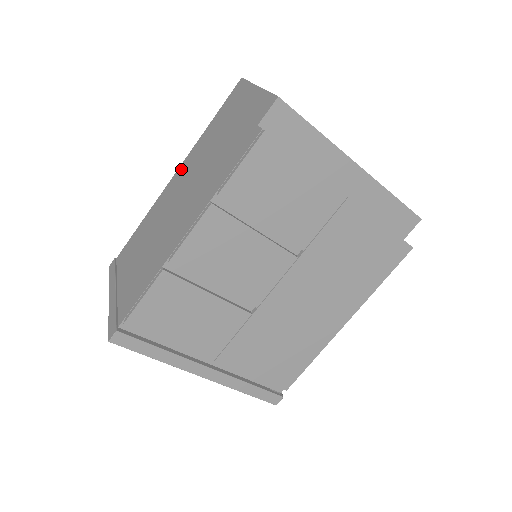
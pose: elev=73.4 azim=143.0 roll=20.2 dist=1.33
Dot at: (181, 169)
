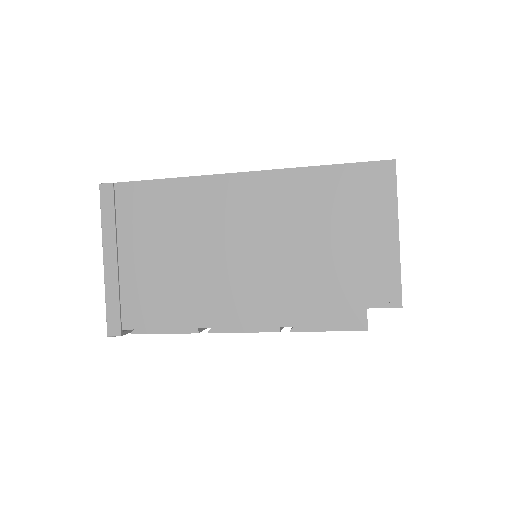
Dot at: (258, 184)
